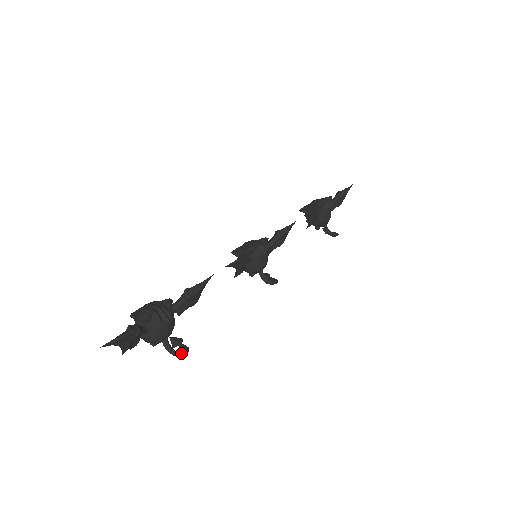
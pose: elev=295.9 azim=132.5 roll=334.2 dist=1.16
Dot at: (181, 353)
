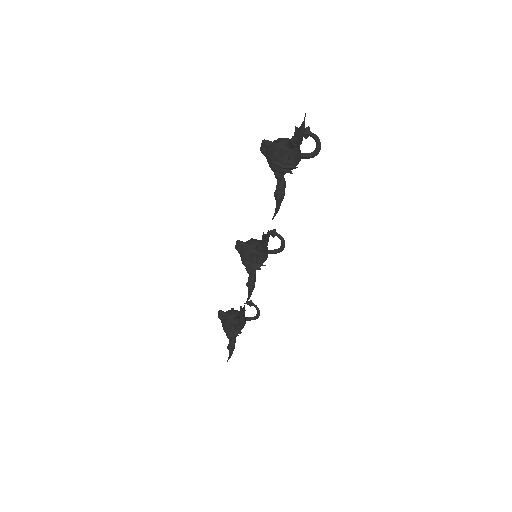
Dot at: (257, 318)
